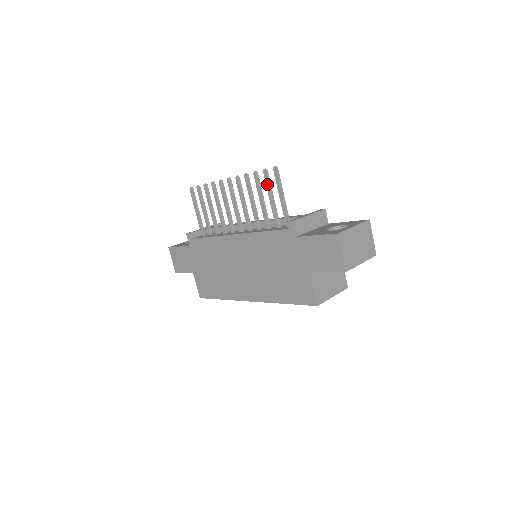
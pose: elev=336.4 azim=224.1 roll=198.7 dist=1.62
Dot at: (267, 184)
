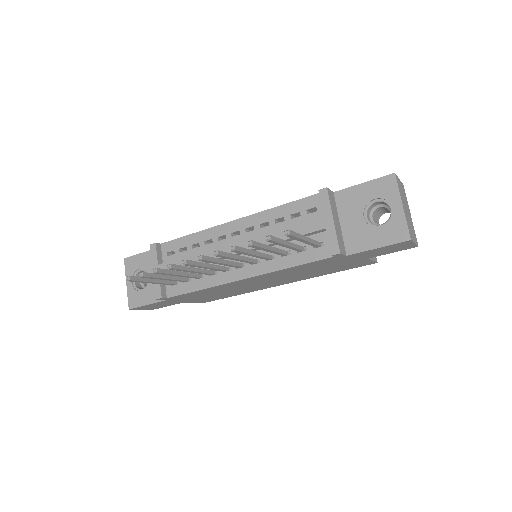
Dot at: (277, 244)
